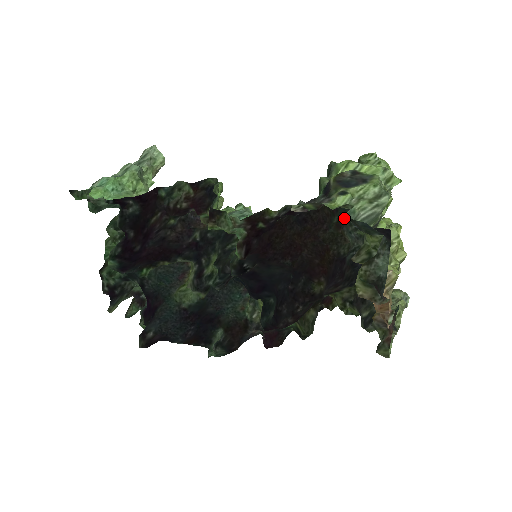
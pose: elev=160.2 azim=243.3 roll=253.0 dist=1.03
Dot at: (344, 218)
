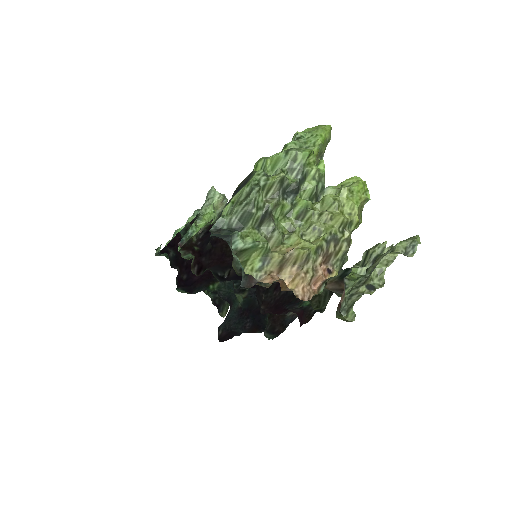
Dot at: occluded
